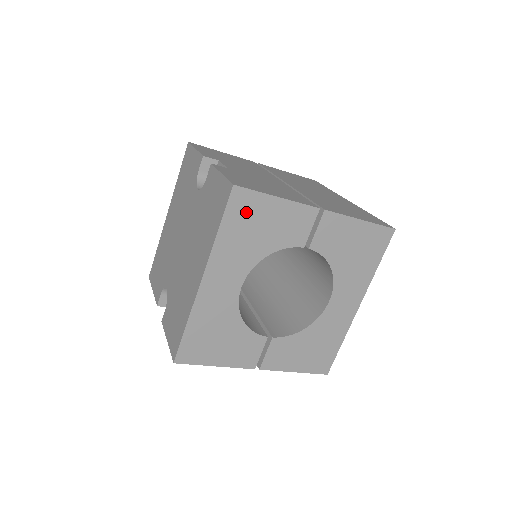
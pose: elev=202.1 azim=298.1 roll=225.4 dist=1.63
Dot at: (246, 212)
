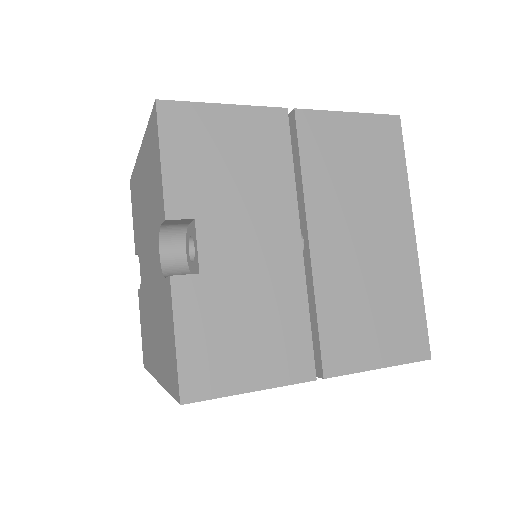
Dot at: occluded
